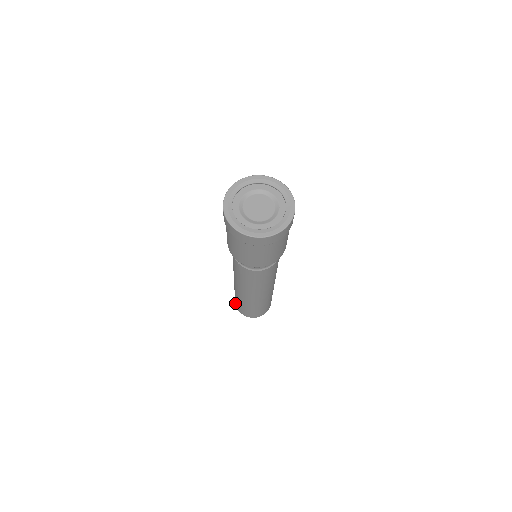
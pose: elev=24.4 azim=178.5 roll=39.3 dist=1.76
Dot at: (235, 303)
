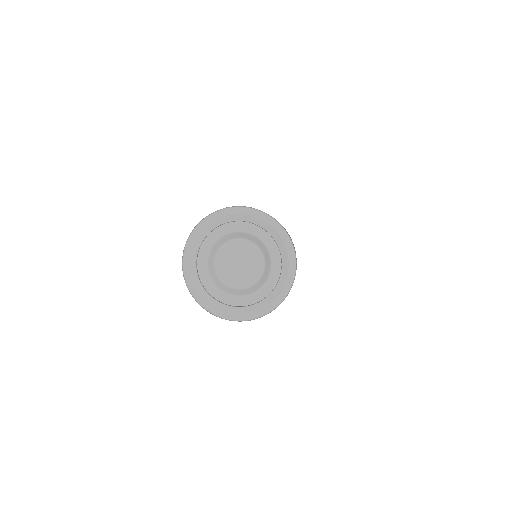
Dot at: occluded
